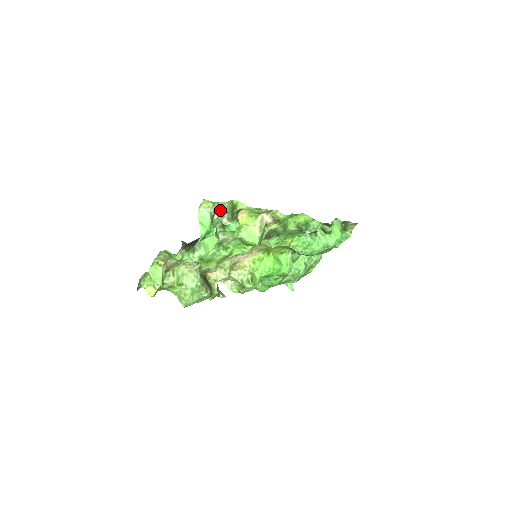
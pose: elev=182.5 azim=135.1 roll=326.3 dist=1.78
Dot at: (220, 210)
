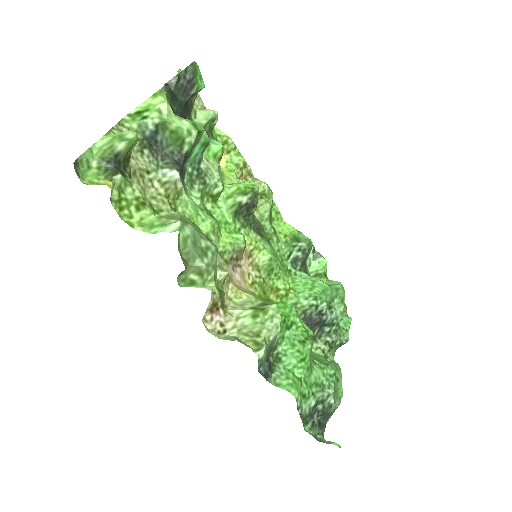
Dot at: (198, 106)
